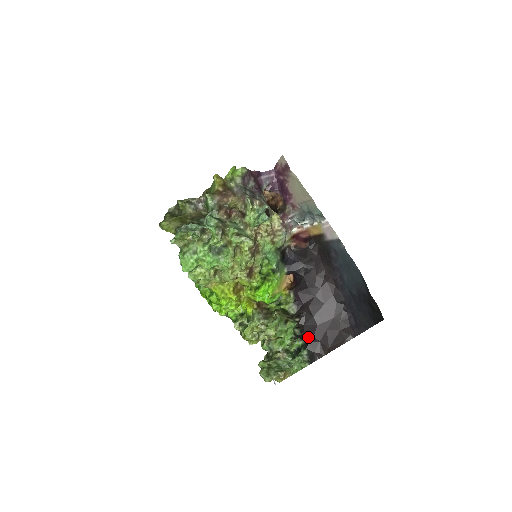
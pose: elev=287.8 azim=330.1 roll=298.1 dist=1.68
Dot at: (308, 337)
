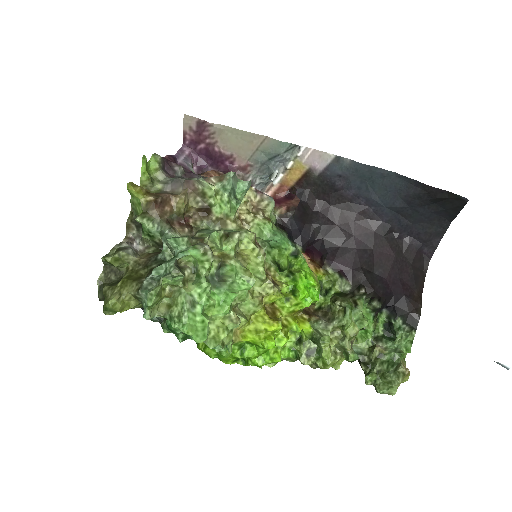
Dot at: (388, 301)
